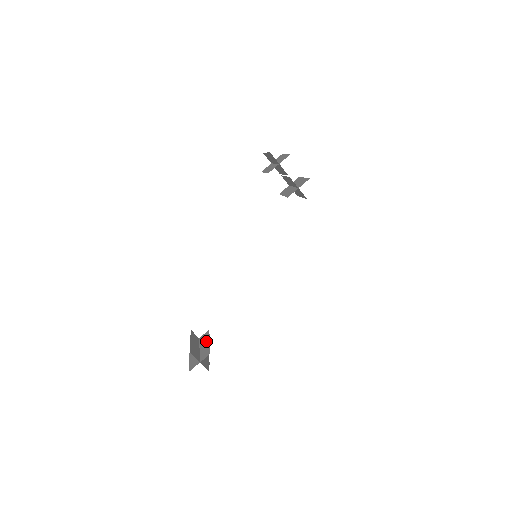
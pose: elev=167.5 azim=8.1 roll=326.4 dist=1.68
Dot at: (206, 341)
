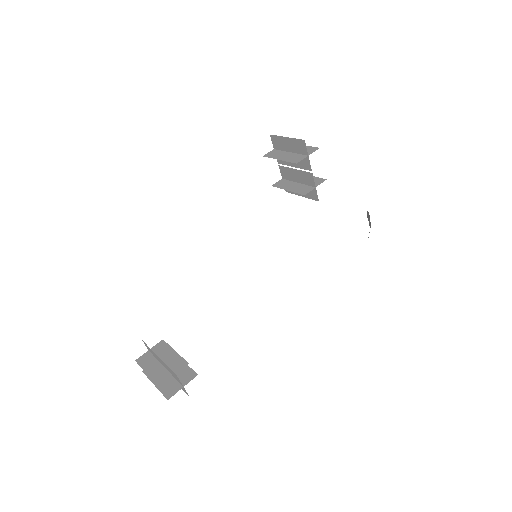
Dot at: (172, 356)
